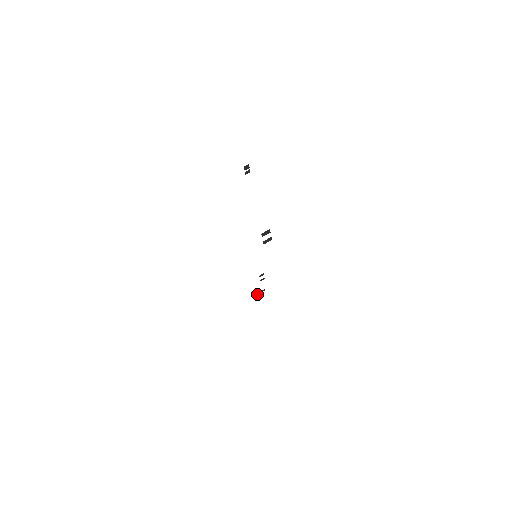
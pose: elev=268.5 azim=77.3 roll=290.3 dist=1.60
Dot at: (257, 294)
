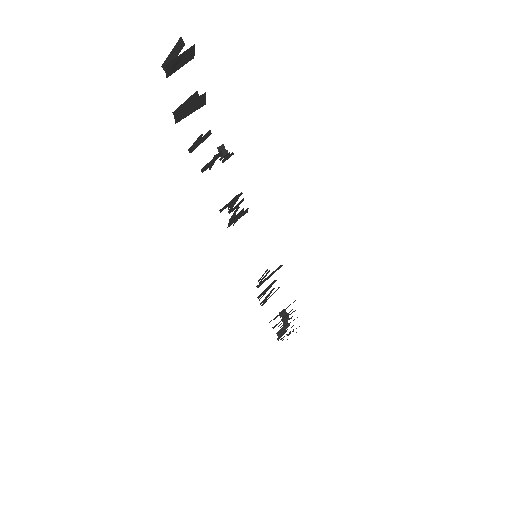
Dot at: (278, 335)
